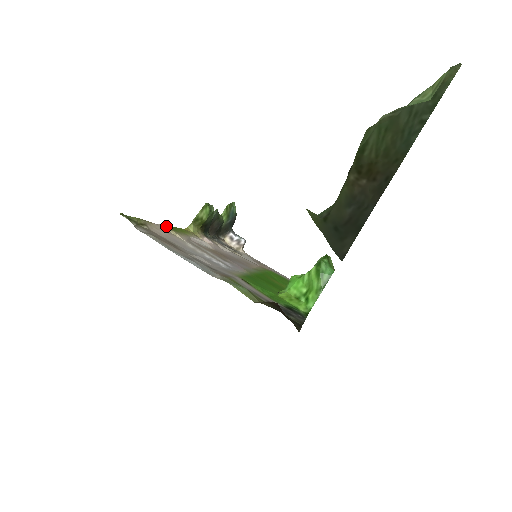
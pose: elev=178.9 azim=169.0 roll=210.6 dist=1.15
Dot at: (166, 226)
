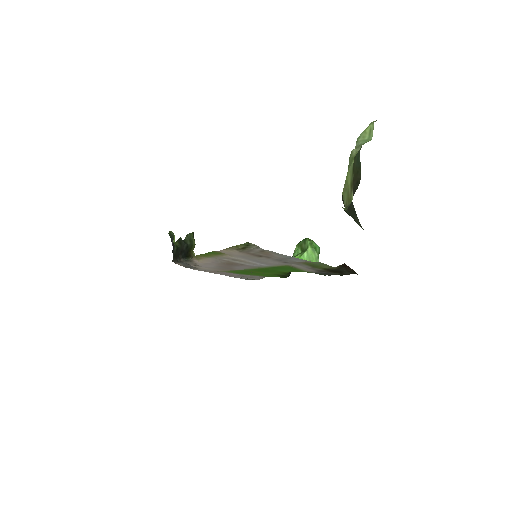
Dot at: (217, 252)
